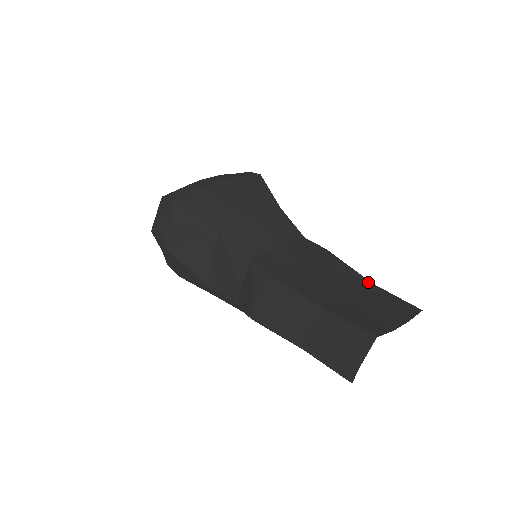
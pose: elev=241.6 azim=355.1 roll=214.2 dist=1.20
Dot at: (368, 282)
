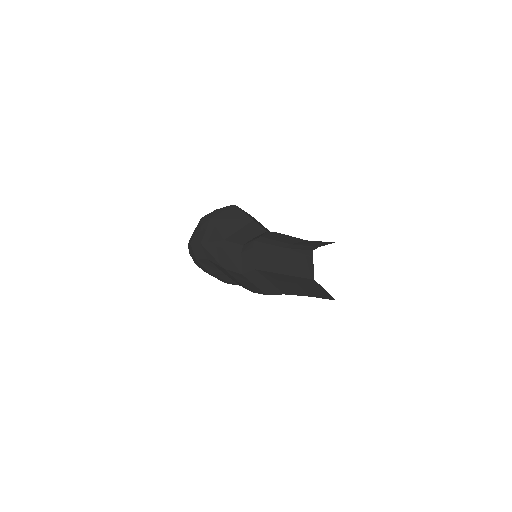
Dot at: occluded
